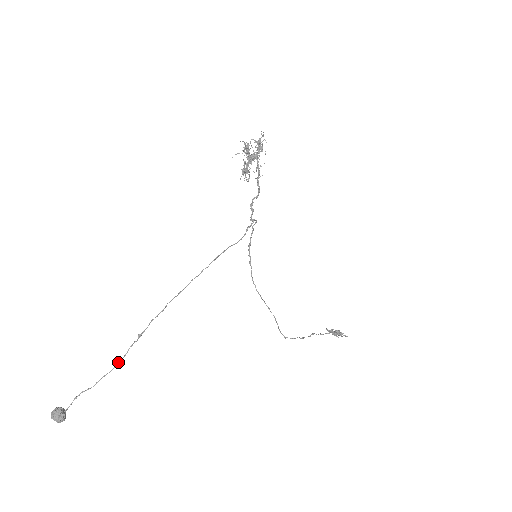
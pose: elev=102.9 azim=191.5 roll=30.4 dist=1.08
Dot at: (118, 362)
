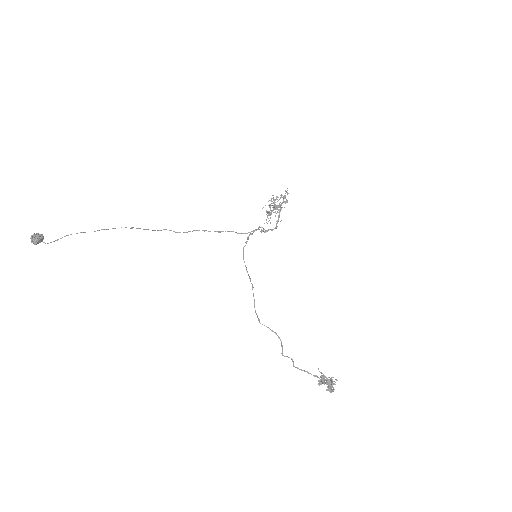
Dot at: occluded
